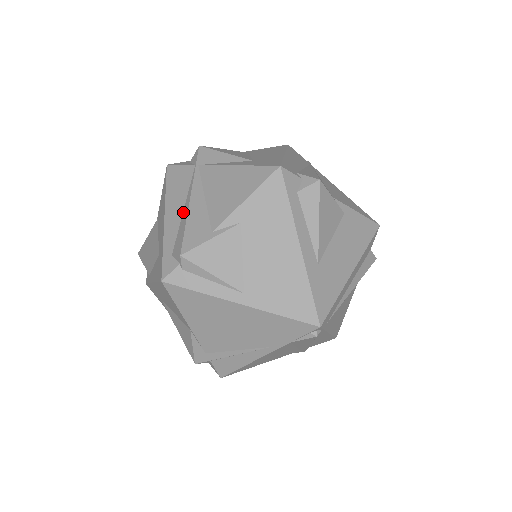
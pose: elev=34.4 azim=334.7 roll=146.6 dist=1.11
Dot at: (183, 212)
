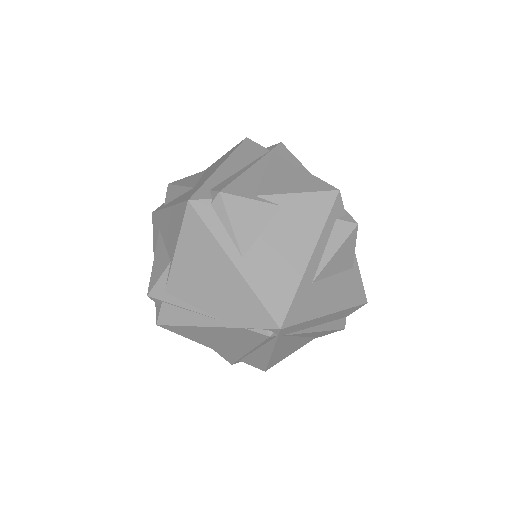
Dot at: (239, 171)
